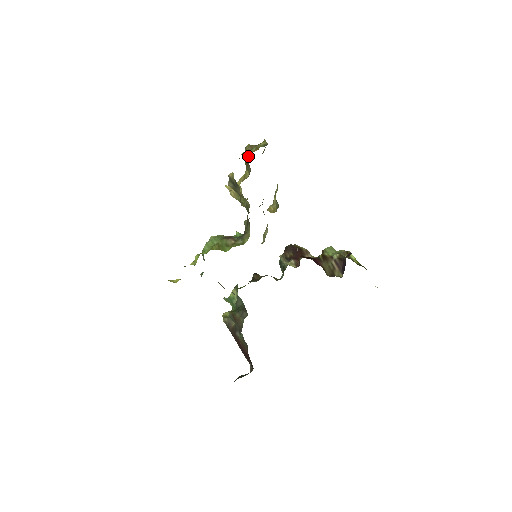
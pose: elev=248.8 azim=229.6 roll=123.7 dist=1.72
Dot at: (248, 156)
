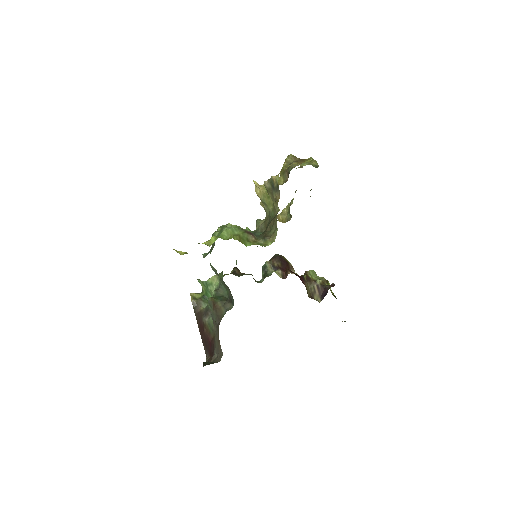
Dot at: (290, 166)
